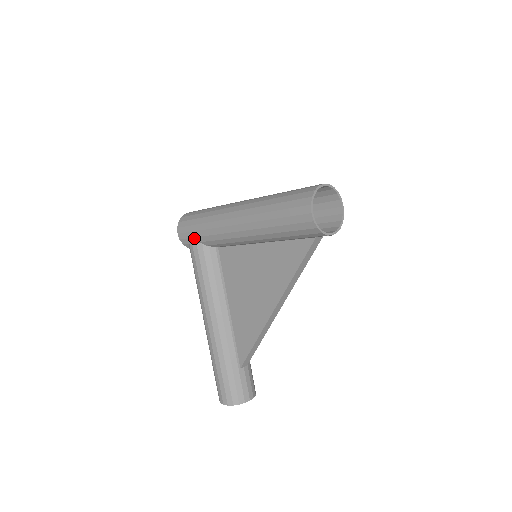
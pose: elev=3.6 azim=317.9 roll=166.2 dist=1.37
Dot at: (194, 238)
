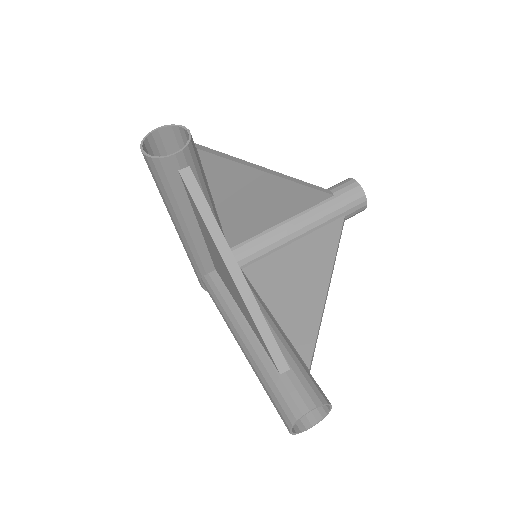
Dot at: (198, 276)
